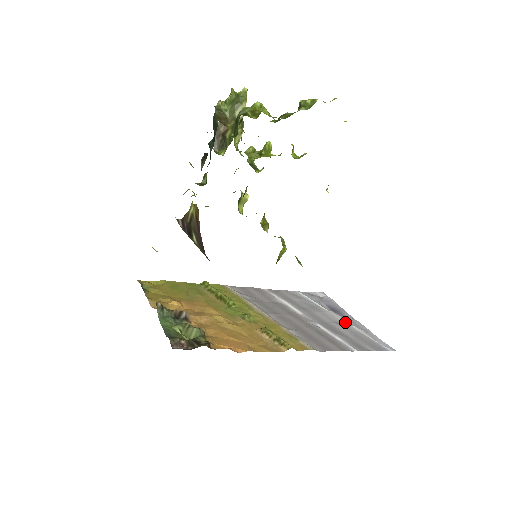
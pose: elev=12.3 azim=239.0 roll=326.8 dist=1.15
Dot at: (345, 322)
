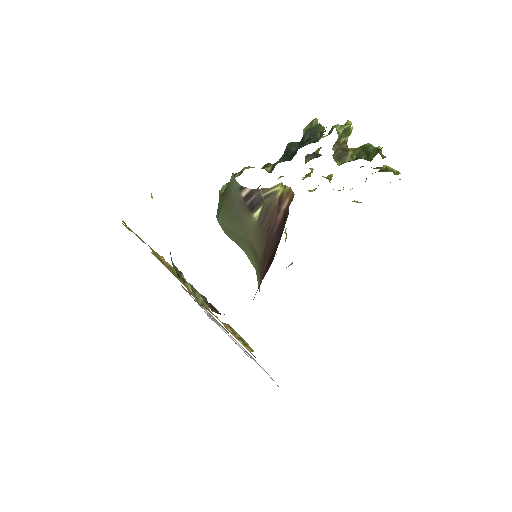
Dot at: (242, 349)
